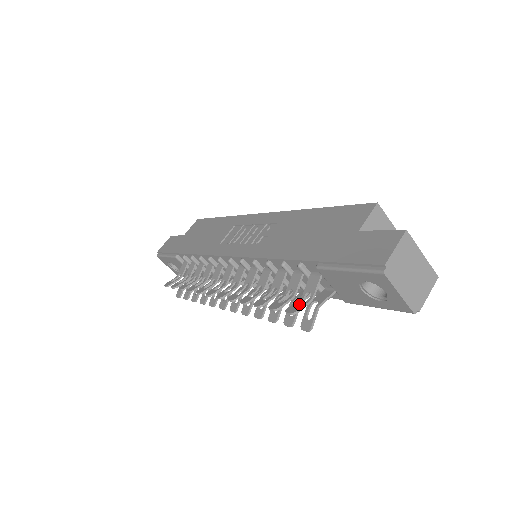
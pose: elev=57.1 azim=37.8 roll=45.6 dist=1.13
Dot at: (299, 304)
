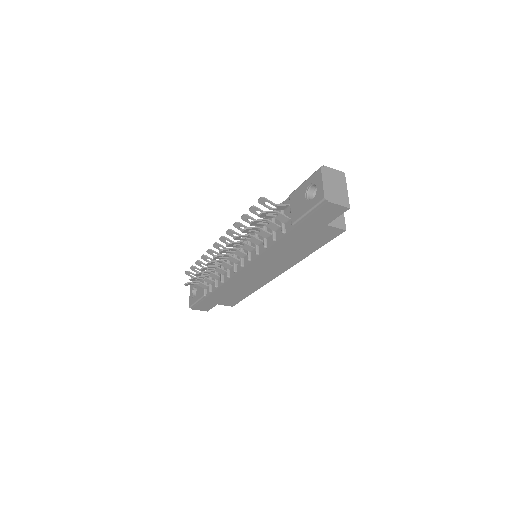
Dot at: (266, 219)
